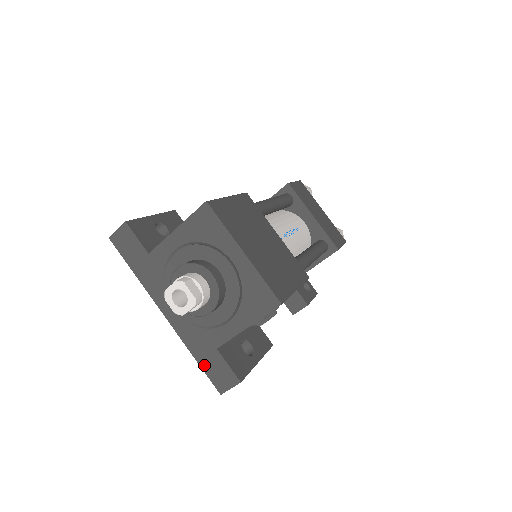
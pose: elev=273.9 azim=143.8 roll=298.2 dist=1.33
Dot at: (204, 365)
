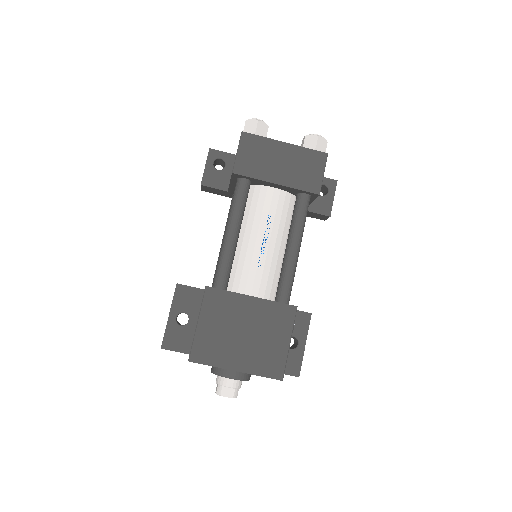
Dot at: occluded
